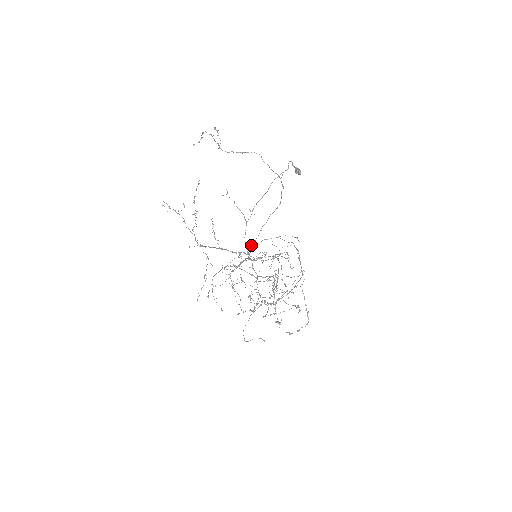
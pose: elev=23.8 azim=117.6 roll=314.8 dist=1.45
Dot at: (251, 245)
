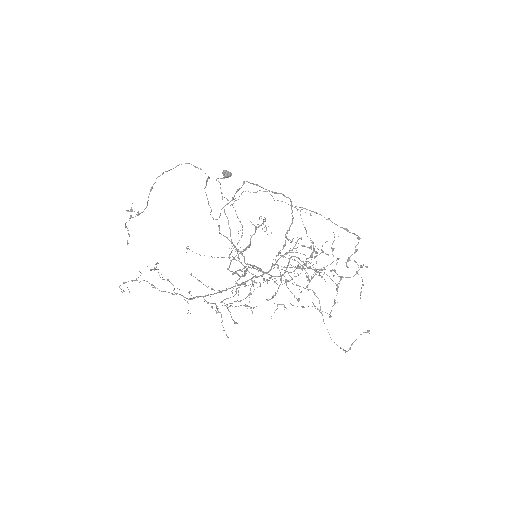
Dot at: (226, 237)
